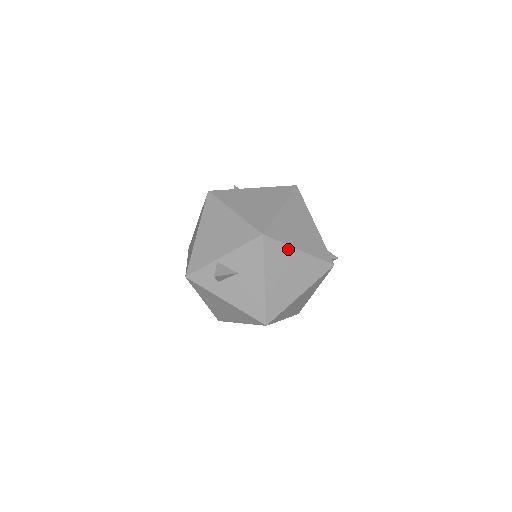
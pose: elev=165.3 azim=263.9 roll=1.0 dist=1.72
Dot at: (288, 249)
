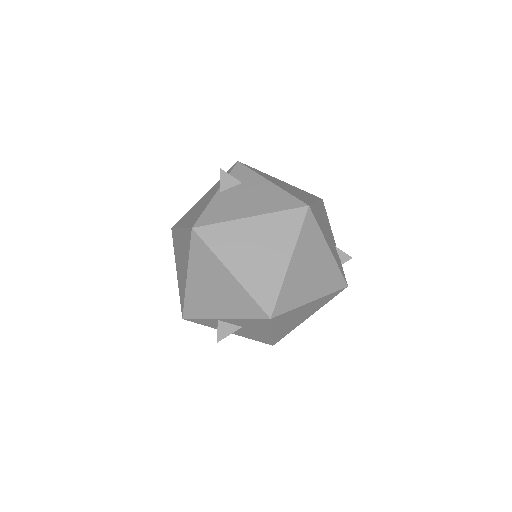
Dot at: (298, 308)
